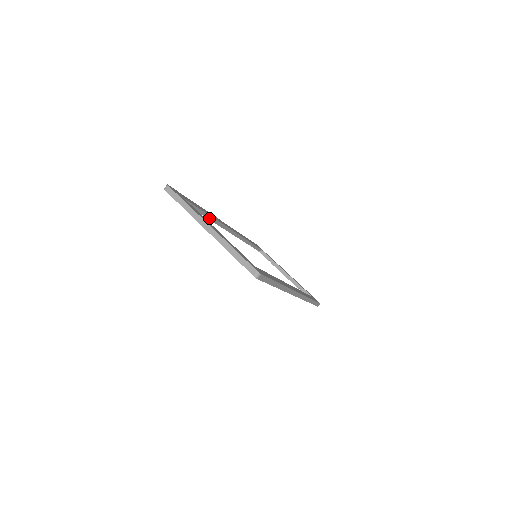
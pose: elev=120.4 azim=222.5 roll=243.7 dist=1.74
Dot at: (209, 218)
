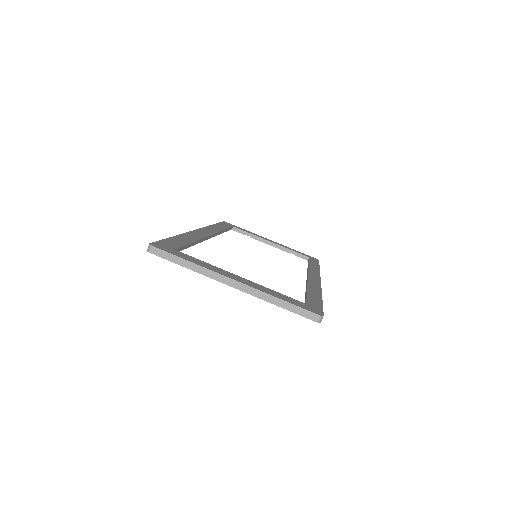
Dot at: (195, 244)
